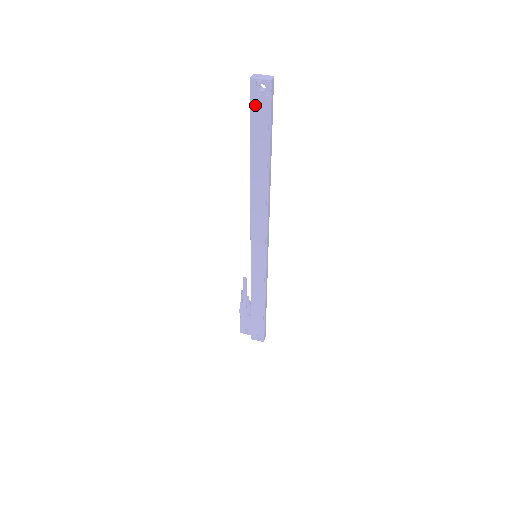
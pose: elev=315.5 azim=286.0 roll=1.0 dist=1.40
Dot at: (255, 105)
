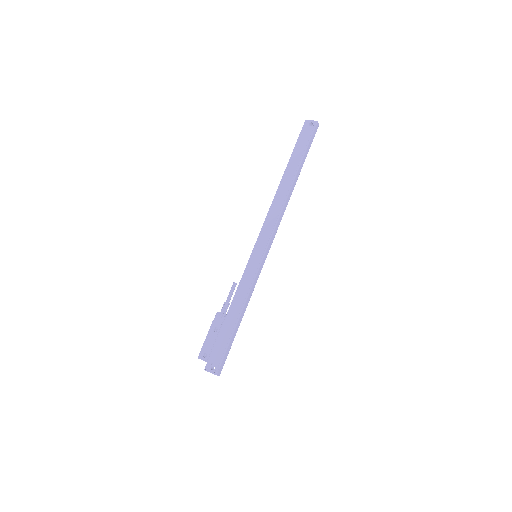
Dot at: (303, 134)
